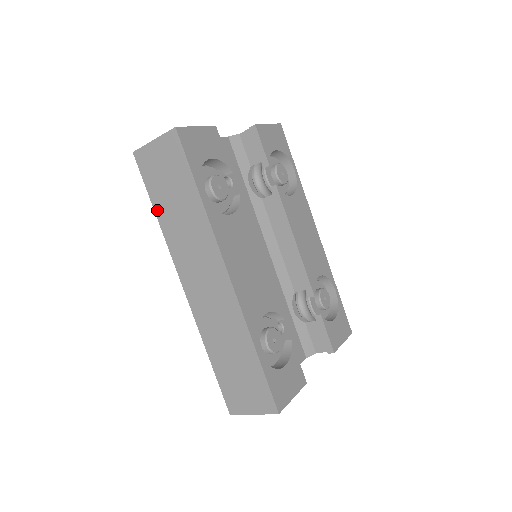
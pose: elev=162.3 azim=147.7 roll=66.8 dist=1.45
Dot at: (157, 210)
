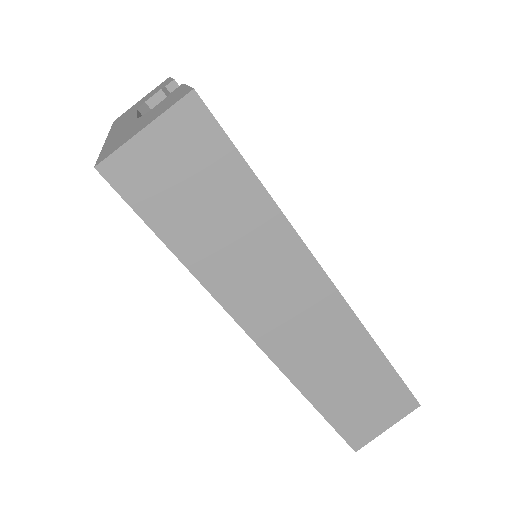
Dot at: (179, 250)
